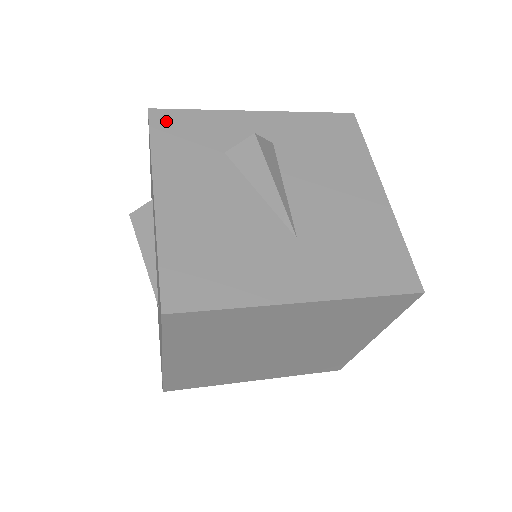
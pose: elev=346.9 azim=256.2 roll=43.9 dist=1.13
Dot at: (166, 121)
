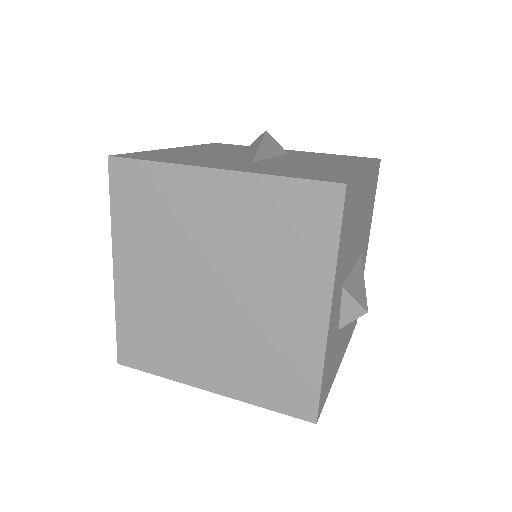
Dot at: (221, 144)
